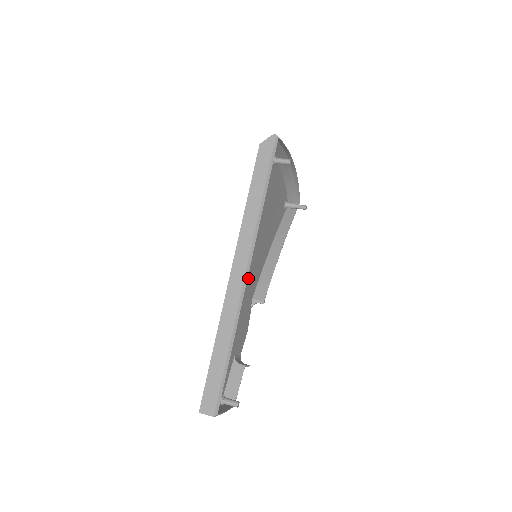
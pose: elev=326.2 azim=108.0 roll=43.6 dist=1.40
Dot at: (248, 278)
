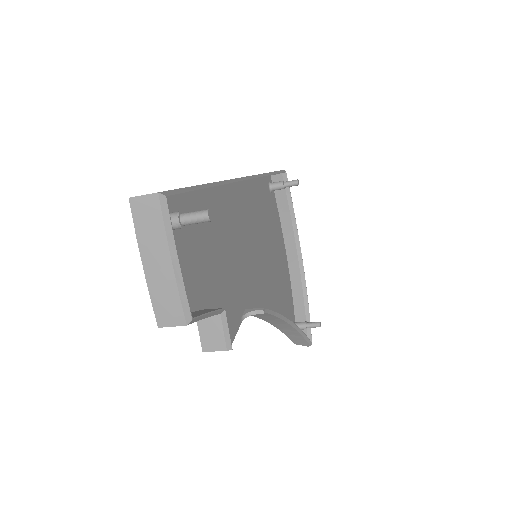
Dot at: (243, 256)
